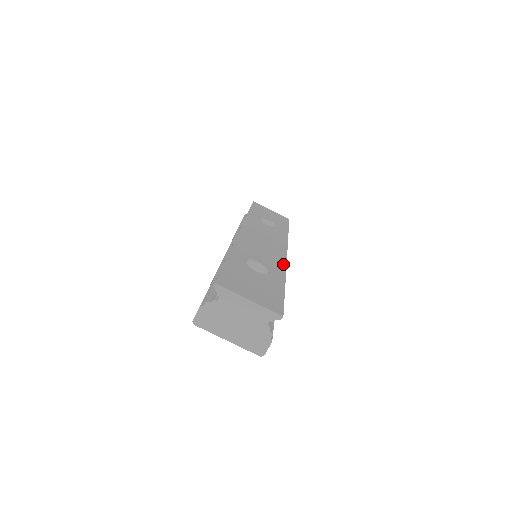
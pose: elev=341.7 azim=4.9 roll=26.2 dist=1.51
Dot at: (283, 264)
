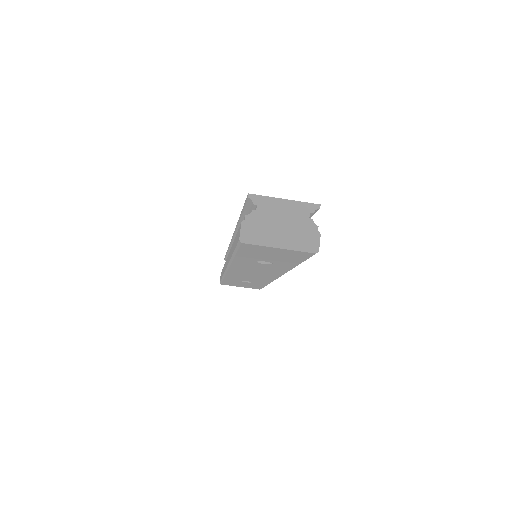
Dot at: occluded
